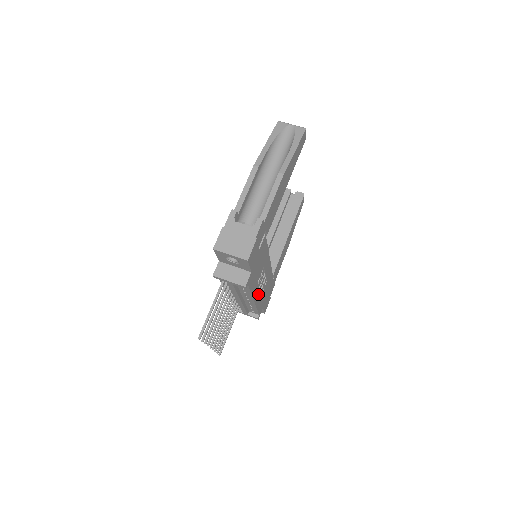
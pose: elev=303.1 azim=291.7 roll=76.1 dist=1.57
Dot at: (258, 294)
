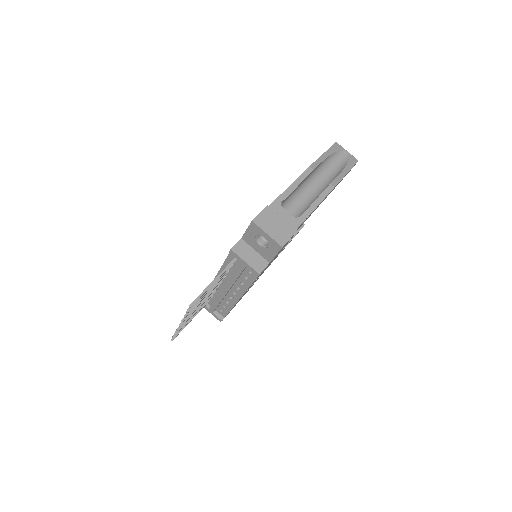
Dot at: occluded
